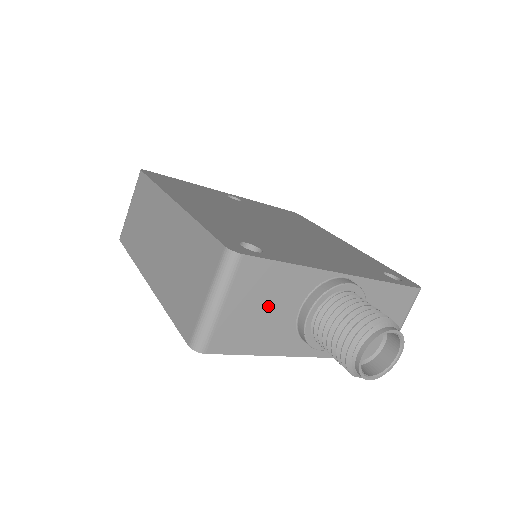
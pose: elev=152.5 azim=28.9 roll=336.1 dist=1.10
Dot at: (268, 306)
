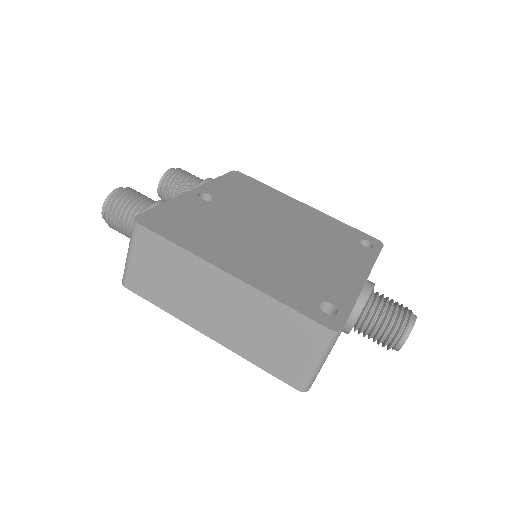
Dot at: occluded
